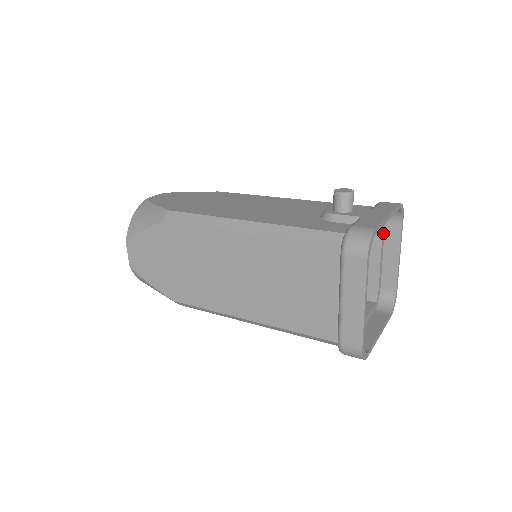
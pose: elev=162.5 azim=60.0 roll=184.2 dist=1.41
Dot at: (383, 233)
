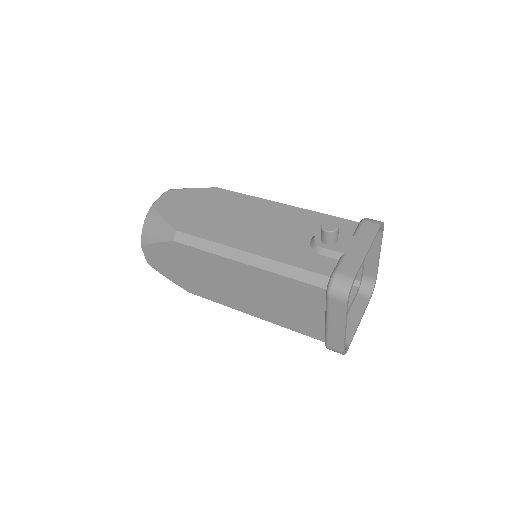
Dot at: occluded
